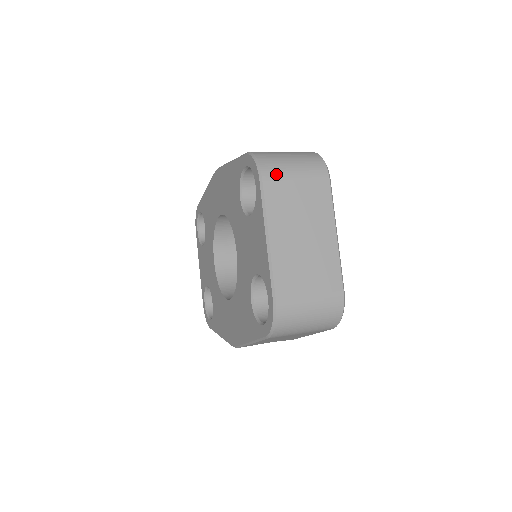
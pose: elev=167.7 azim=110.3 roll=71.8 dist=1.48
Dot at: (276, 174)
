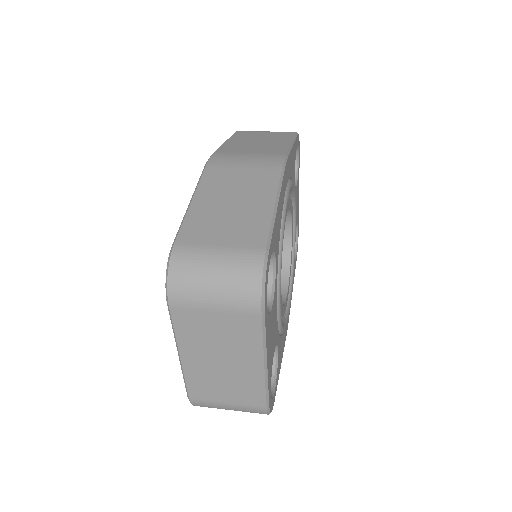
Dot at: (187, 302)
